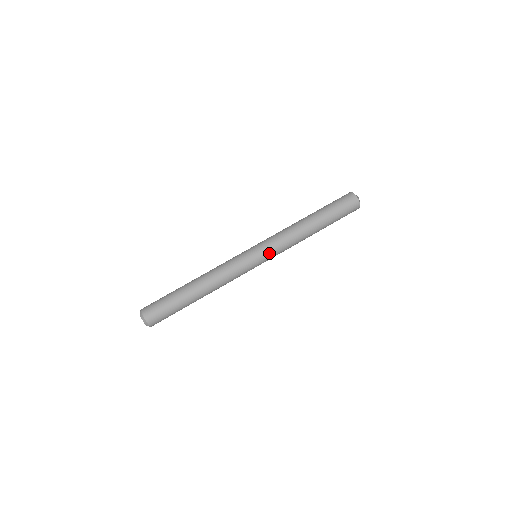
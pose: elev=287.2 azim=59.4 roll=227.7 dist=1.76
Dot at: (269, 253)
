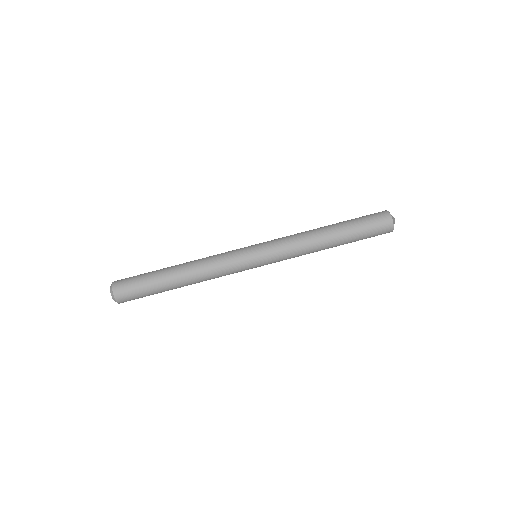
Dot at: occluded
